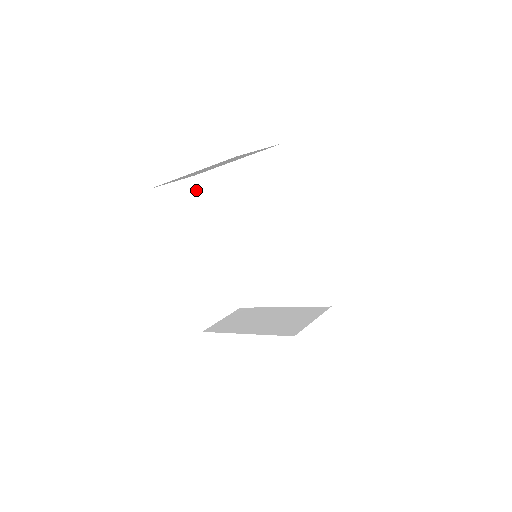
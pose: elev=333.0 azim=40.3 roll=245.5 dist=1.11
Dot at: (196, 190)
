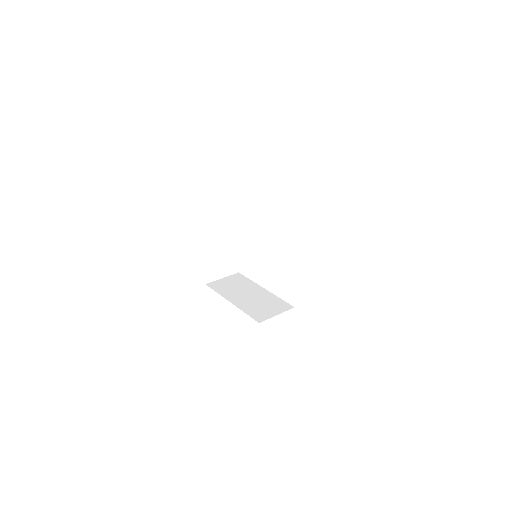
Dot at: (233, 183)
